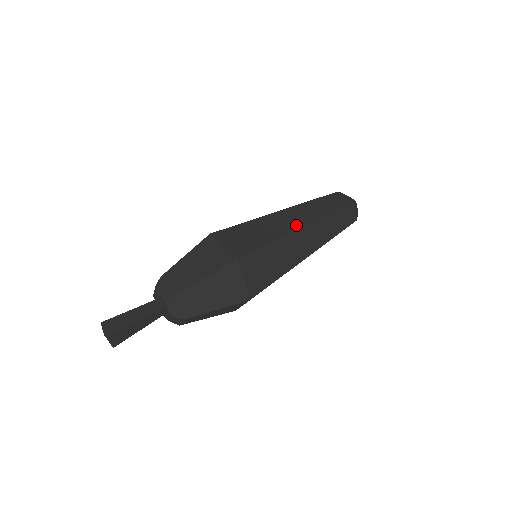
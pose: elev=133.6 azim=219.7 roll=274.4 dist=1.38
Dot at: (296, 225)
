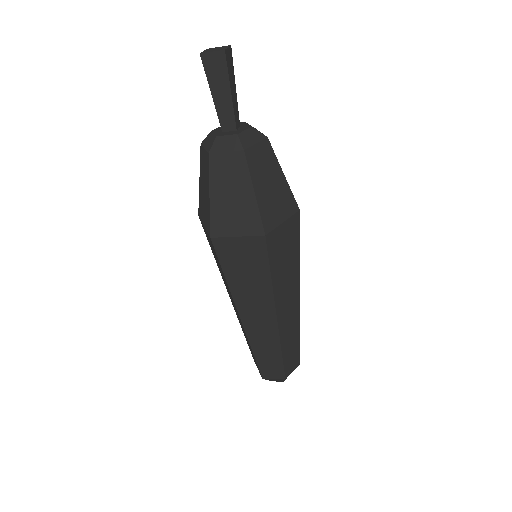
Dot at: occluded
